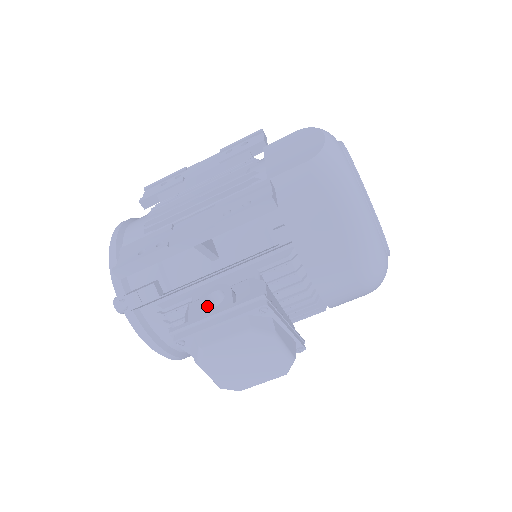
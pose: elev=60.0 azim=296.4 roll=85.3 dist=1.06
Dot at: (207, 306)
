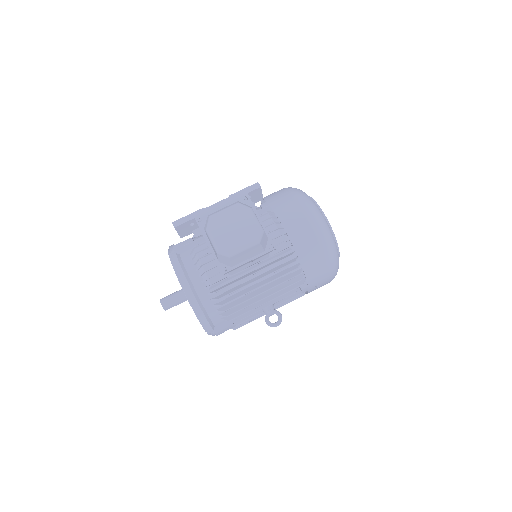
Dot at: occluded
